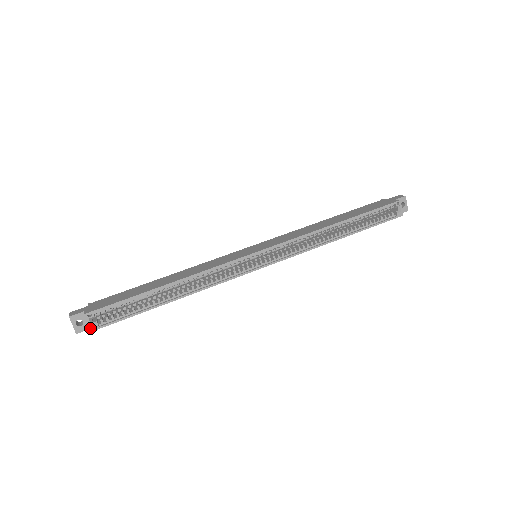
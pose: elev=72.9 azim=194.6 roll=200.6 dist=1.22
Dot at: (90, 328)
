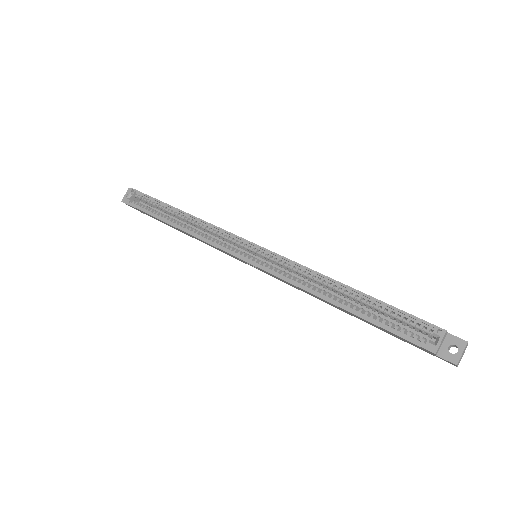
Dot at: (125, 199)
